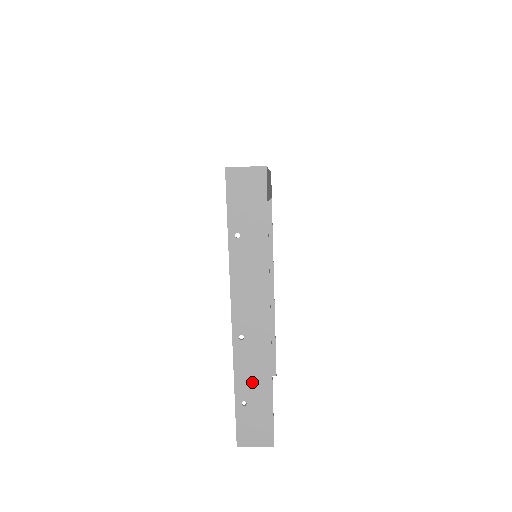
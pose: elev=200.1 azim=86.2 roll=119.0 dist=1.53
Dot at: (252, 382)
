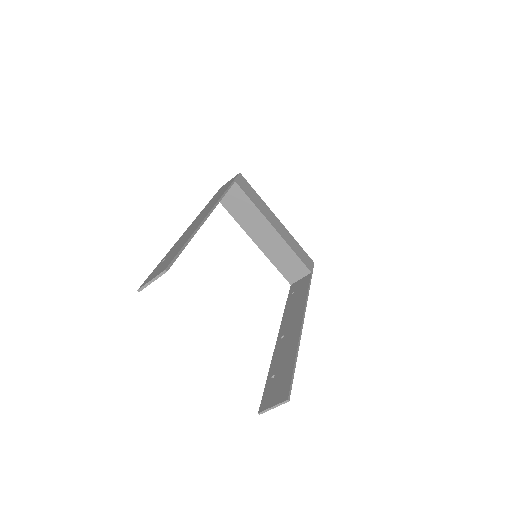
Dot at: occluded
